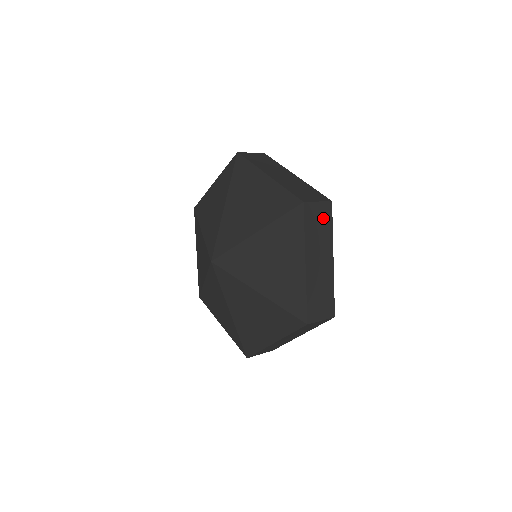
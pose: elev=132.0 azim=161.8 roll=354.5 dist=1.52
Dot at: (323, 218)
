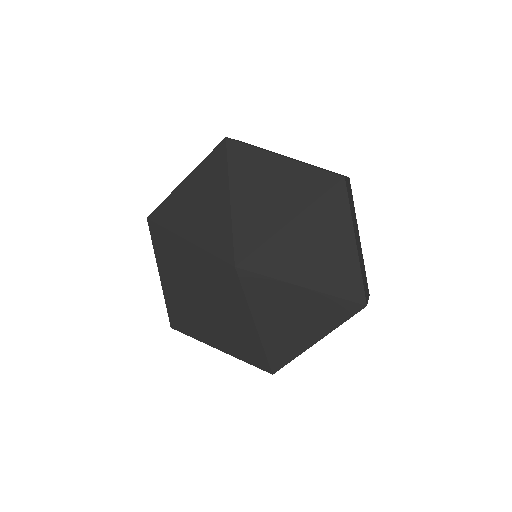
Dot at: occluded
